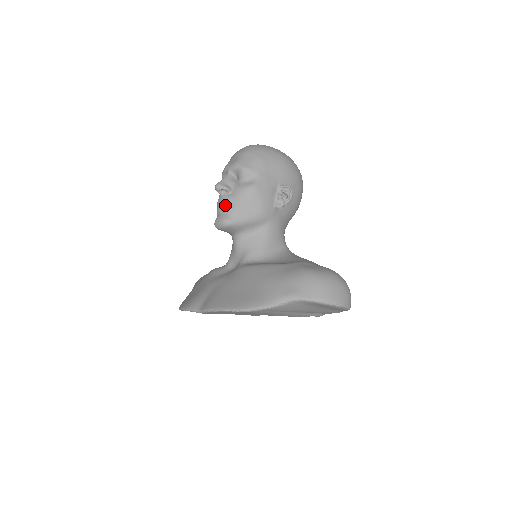
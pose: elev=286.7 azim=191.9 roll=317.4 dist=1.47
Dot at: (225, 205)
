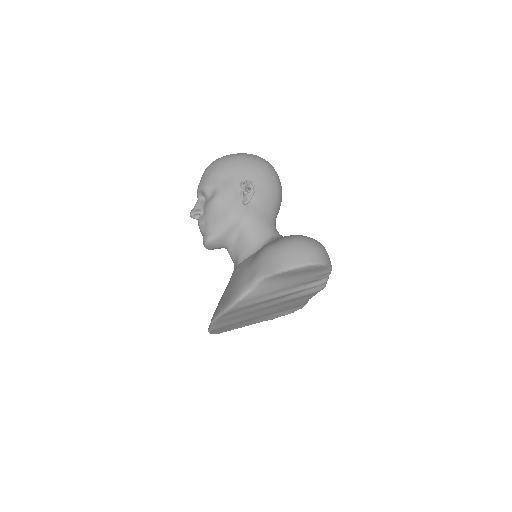
Dot at: (202, 227)
